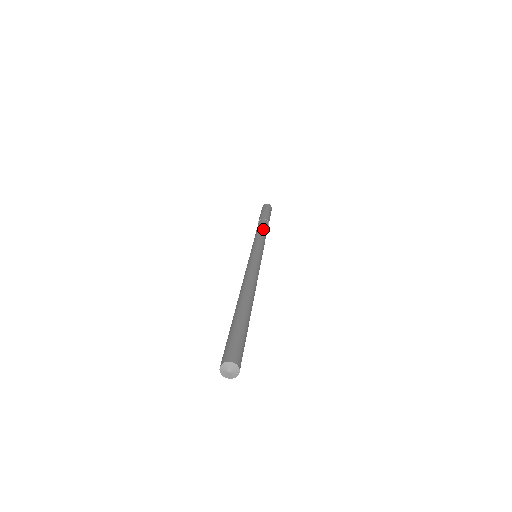
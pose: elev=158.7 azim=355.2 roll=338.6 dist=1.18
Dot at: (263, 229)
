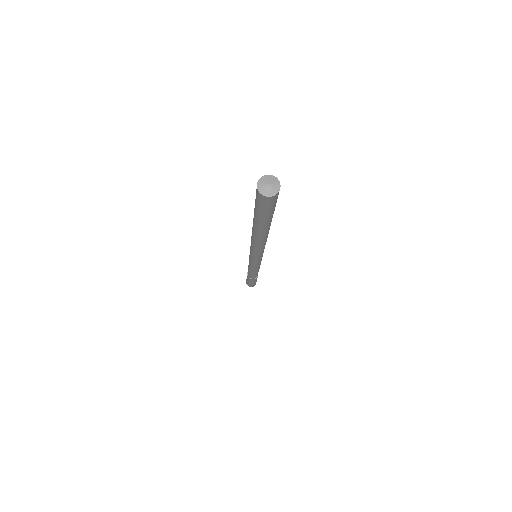
Dot at: occluded
